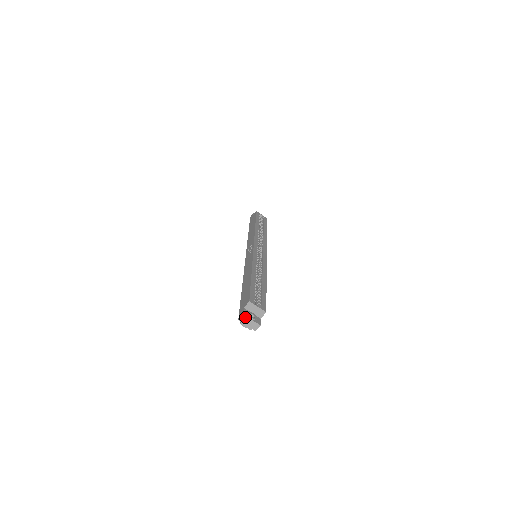
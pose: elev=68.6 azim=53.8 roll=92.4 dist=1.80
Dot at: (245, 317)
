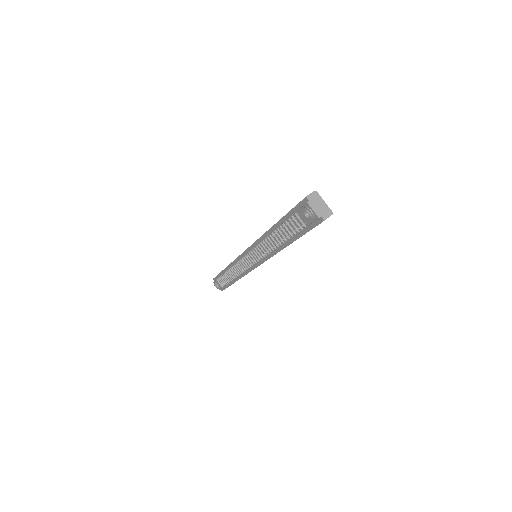
Dot at: (316, 195)
